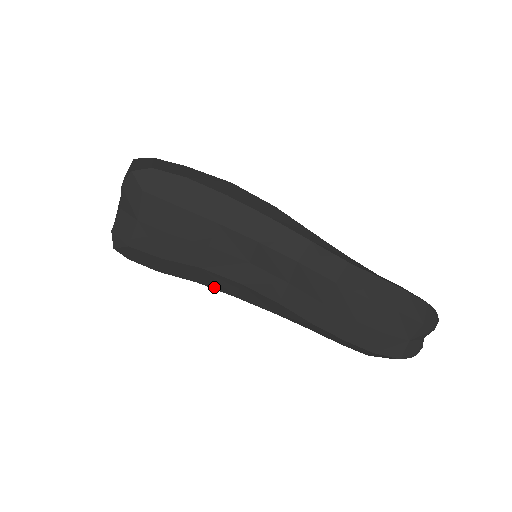
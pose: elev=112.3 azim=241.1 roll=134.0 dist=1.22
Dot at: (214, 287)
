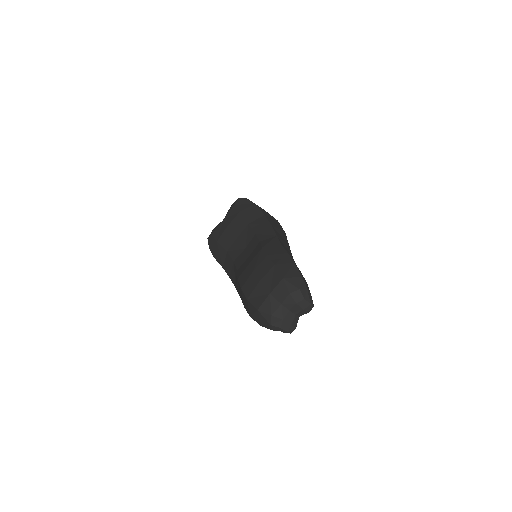
Dot at: (226, 270)
